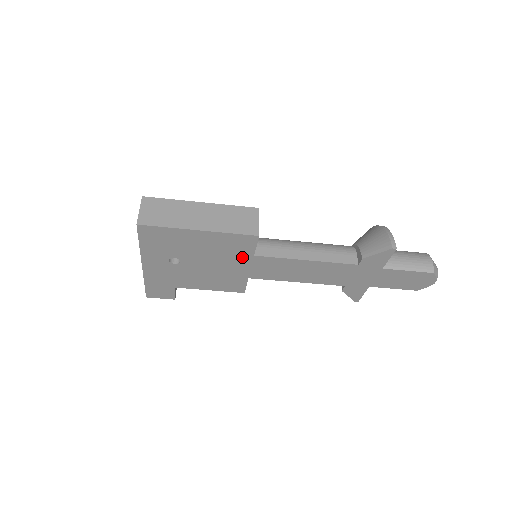
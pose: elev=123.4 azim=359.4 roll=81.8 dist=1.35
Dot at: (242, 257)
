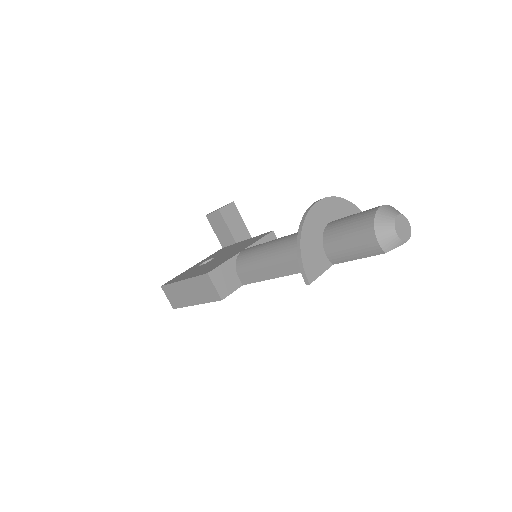
Dot at: occluded
